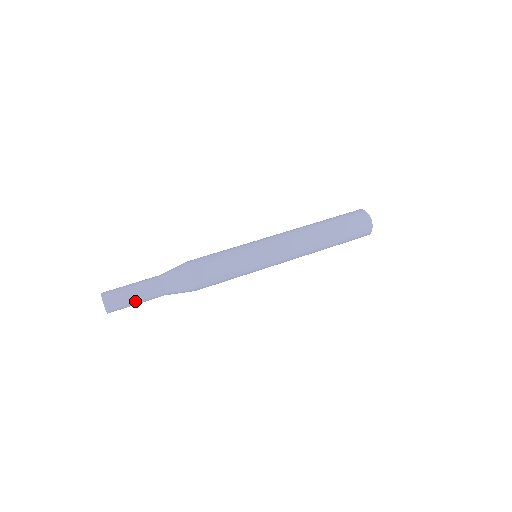
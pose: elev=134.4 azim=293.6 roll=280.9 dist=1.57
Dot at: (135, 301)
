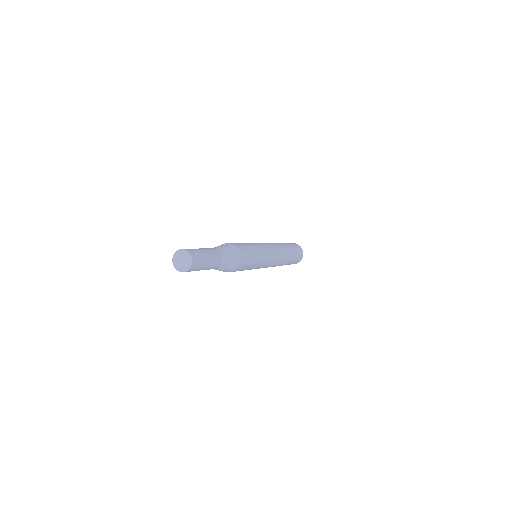
Dot at: (205, 267)
